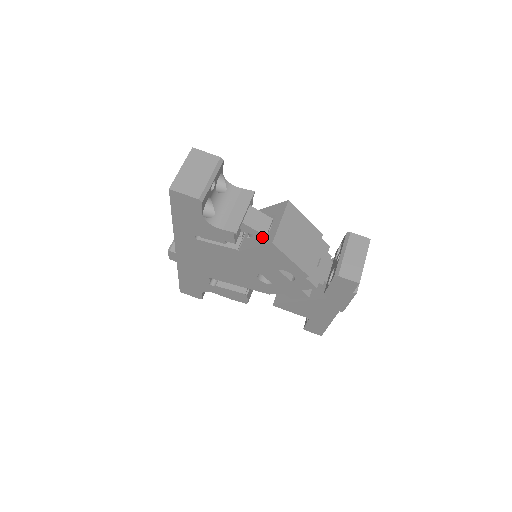
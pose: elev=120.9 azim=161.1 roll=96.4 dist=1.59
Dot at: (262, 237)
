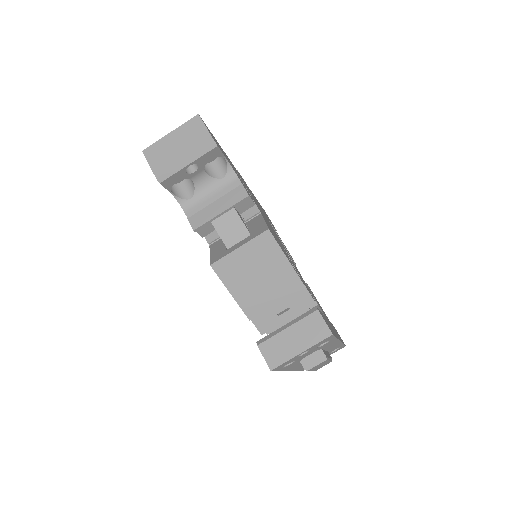
Dot at: (221, 250)
